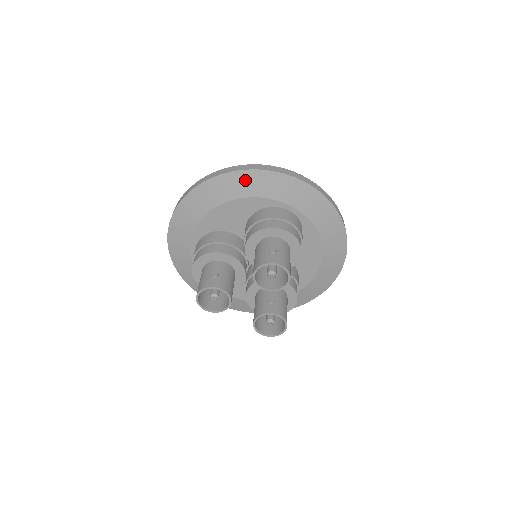
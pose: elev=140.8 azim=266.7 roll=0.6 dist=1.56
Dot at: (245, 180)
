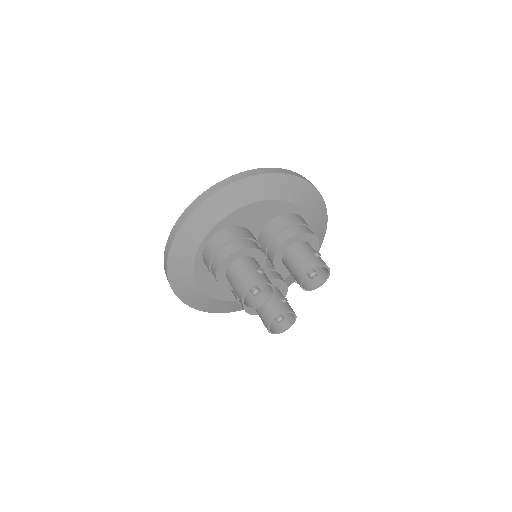
Dot at: (288, 184)
